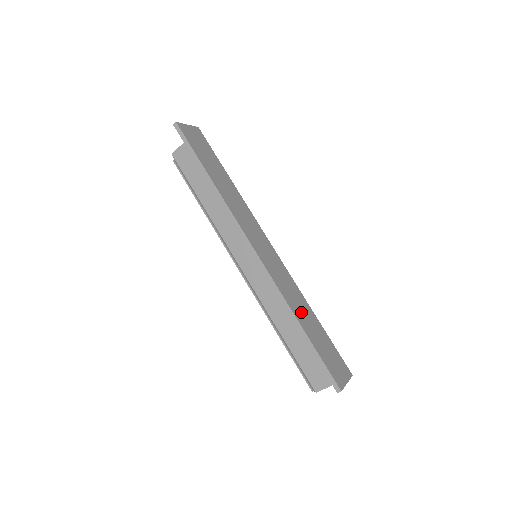
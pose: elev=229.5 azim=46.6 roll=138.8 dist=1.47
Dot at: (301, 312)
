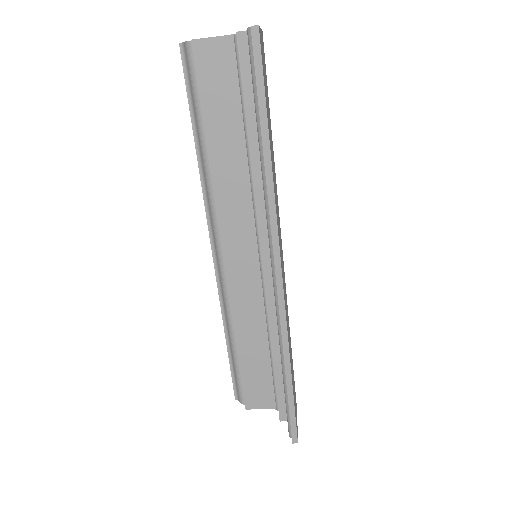
Dot at: (290, 351)
